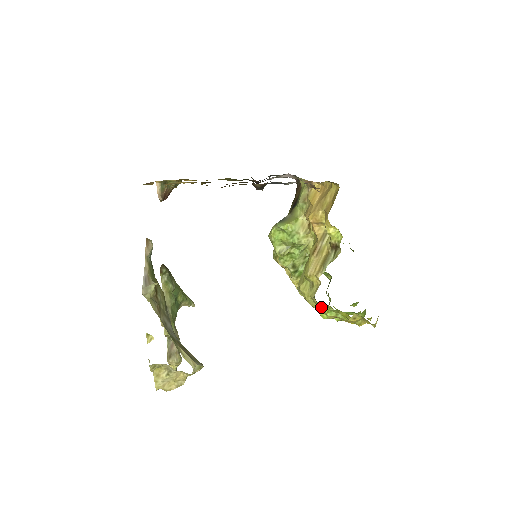
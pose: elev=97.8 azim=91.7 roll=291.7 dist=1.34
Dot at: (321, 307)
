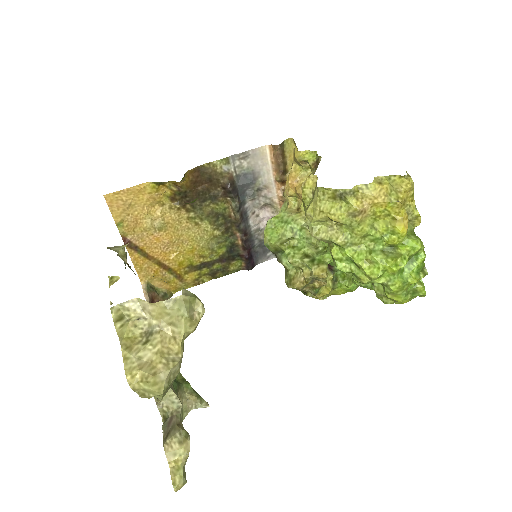
Dot at: (359, 255)
